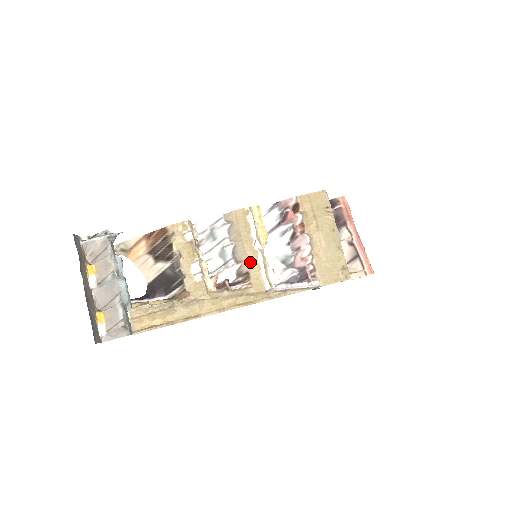
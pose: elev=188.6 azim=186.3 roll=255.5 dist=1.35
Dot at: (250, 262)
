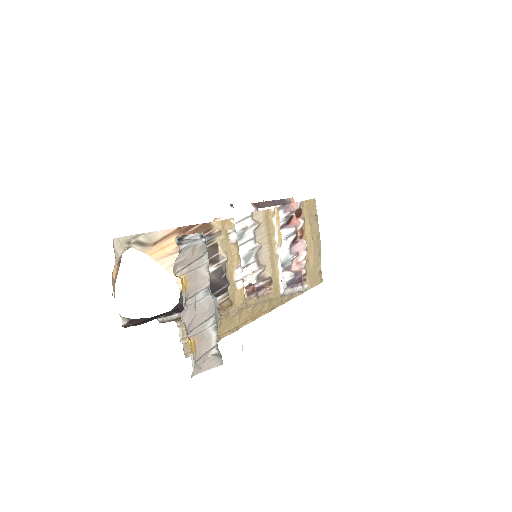
Dot at: (272, 267)
